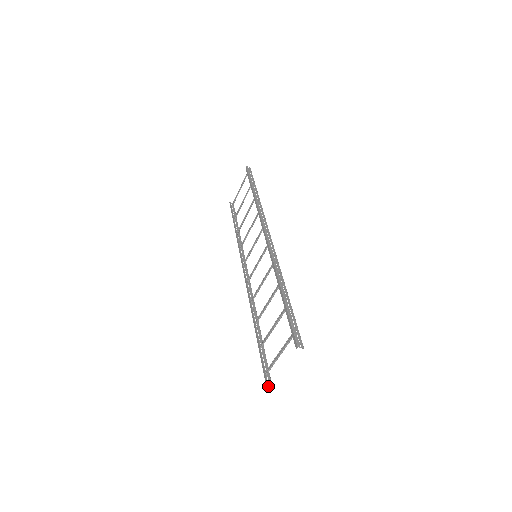
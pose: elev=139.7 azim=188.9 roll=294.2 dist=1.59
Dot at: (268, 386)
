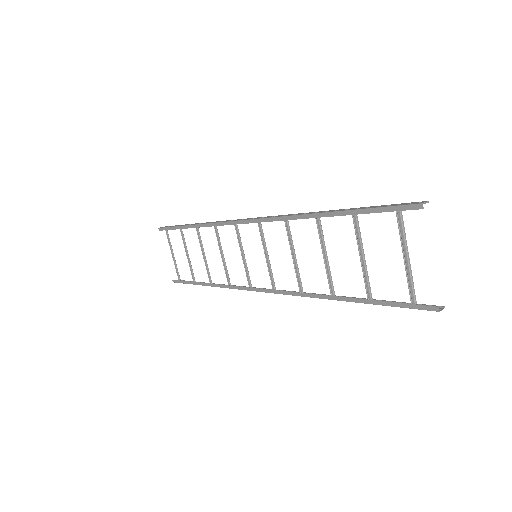
Dot at: (434, 309)
